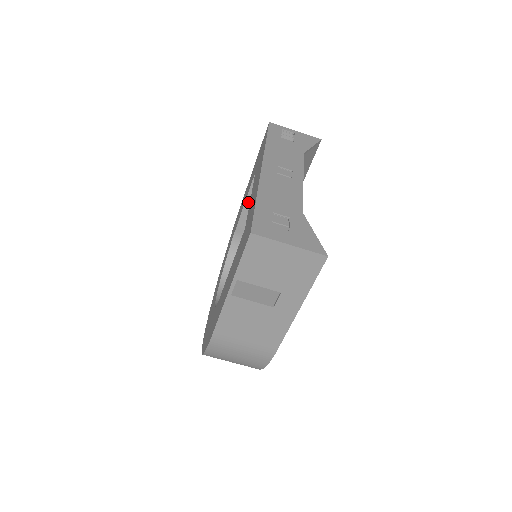
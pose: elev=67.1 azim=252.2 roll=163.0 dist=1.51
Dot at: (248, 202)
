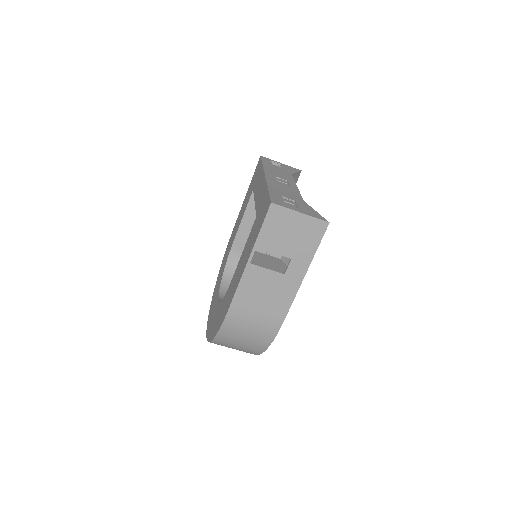
Dot at: (245, 217)
